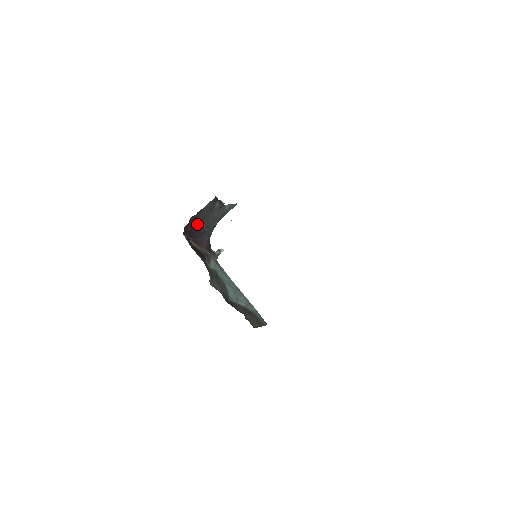
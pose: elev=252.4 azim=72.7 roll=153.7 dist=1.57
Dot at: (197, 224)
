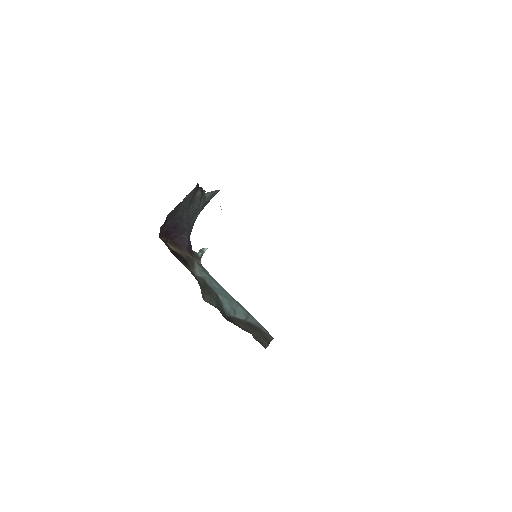
Dot at: (174, 221)
